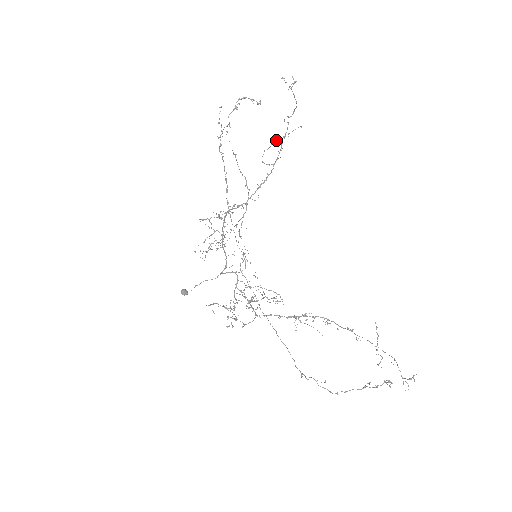
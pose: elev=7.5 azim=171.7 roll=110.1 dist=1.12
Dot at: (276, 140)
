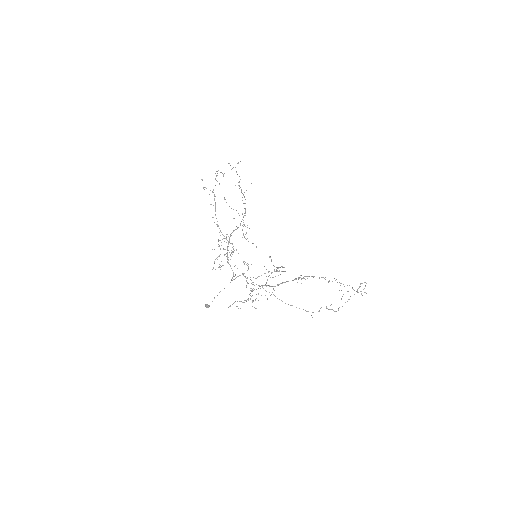
Dot at: occluded
